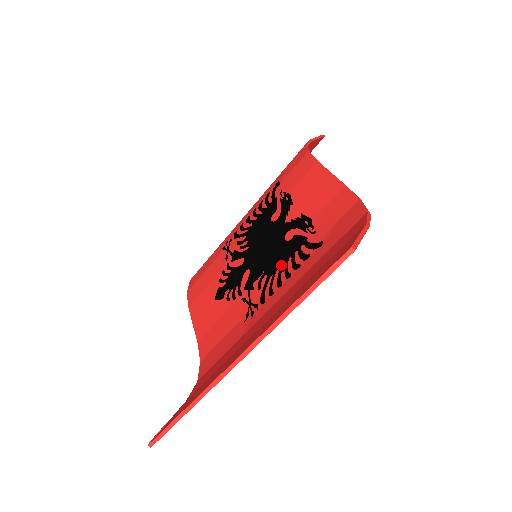
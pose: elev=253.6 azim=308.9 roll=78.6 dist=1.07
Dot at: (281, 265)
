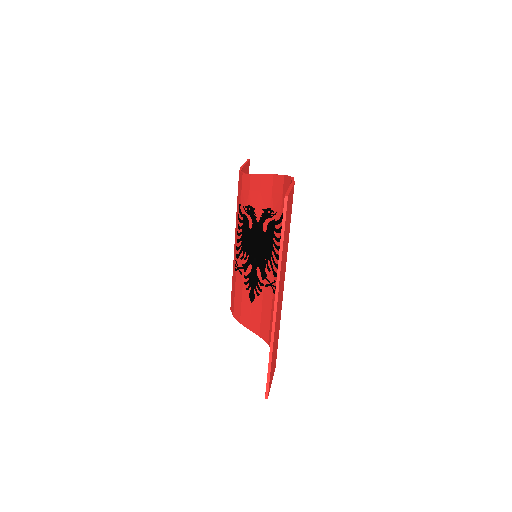
Dot at: (272, 247)
